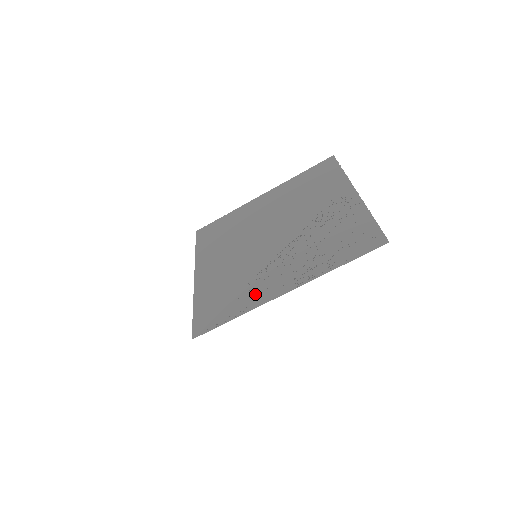
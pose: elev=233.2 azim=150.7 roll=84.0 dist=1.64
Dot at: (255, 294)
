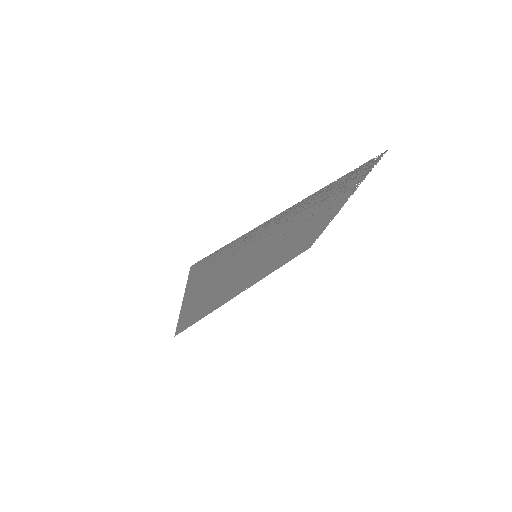
Dot at: (265, 229)
